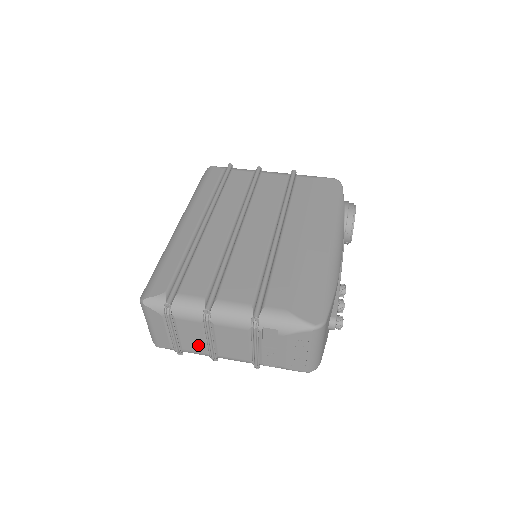
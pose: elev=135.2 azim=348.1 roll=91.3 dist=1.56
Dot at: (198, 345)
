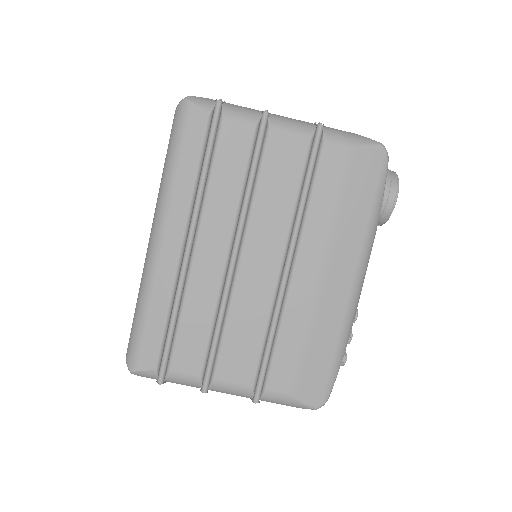
Dot at: occluded
